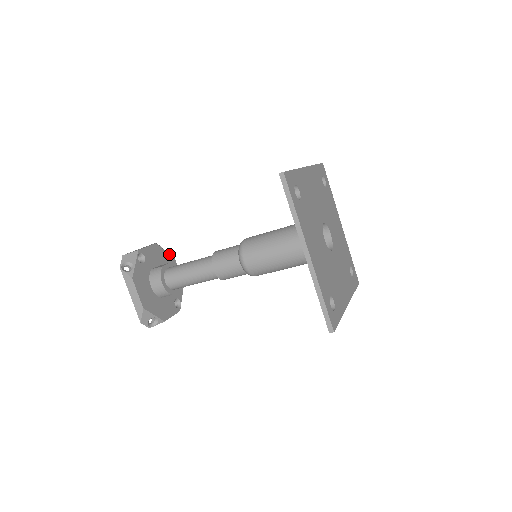
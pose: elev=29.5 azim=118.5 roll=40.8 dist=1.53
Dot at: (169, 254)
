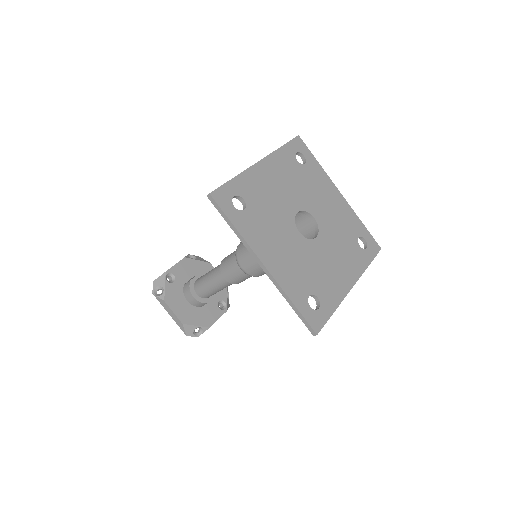
Dot at: (203, 261)
